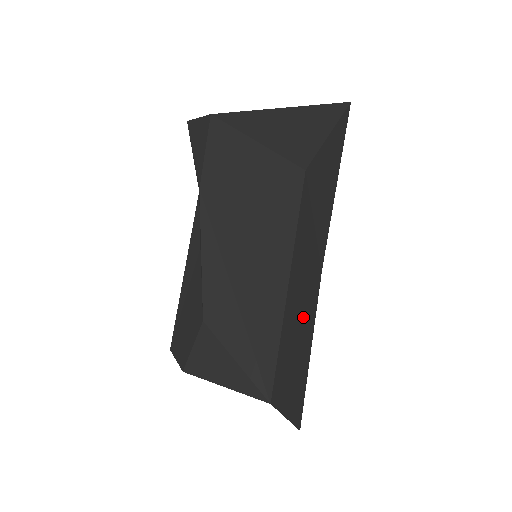
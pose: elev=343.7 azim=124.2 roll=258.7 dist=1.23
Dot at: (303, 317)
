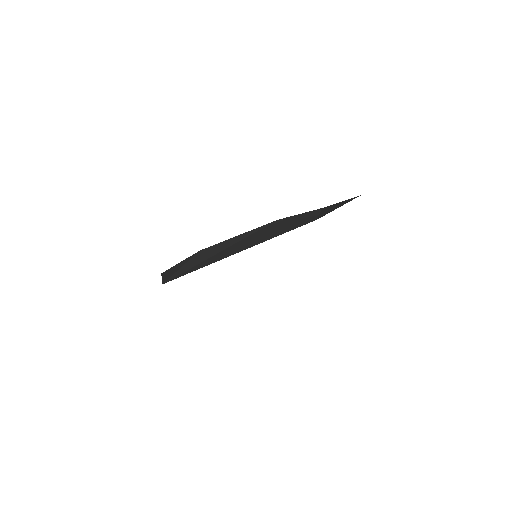
Dot at: occluded
